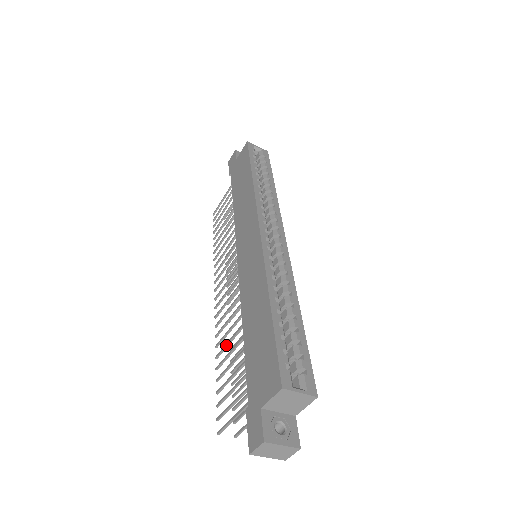
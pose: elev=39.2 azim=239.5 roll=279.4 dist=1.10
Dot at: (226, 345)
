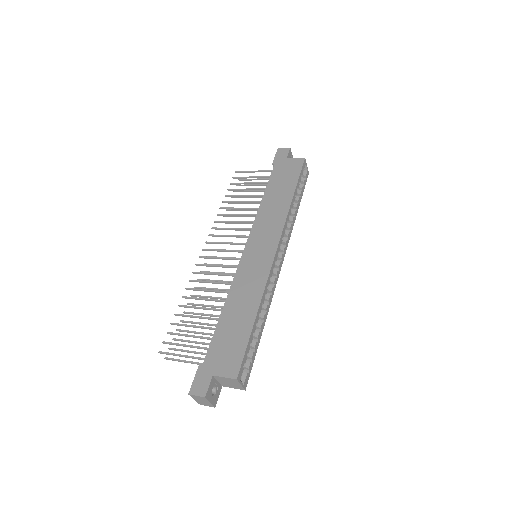
Dot at: (198, 299)
